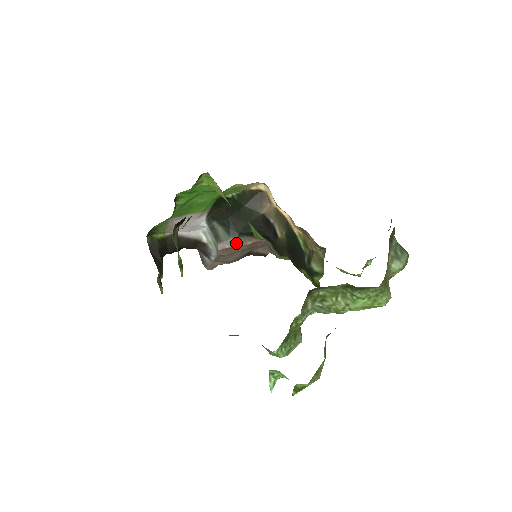
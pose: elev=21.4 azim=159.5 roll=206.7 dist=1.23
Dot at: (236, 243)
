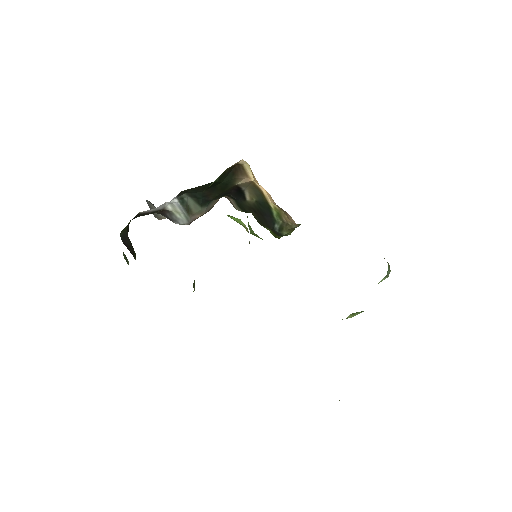
Dot at: (206, 211)
